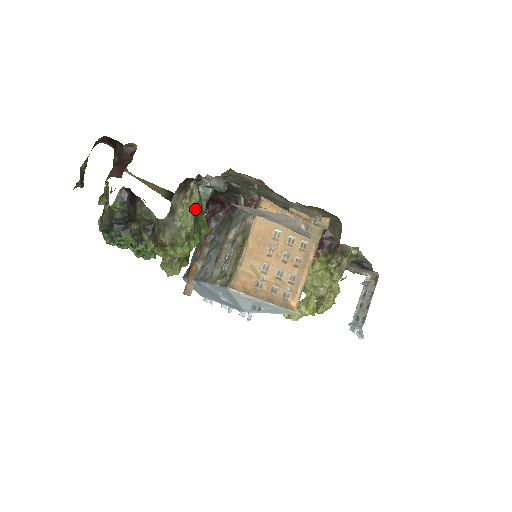
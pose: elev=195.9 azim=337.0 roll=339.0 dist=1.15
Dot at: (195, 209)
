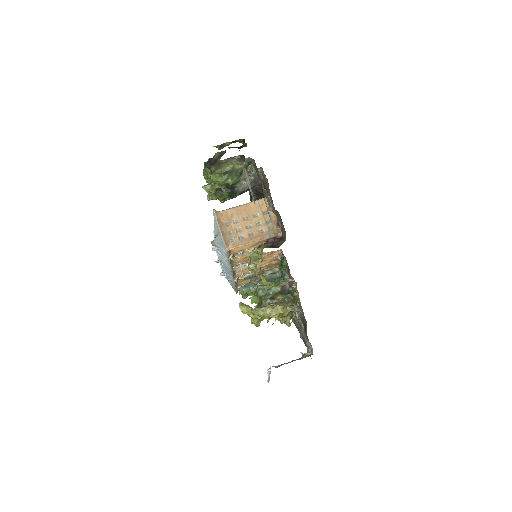
Dot at: (234, 169)
